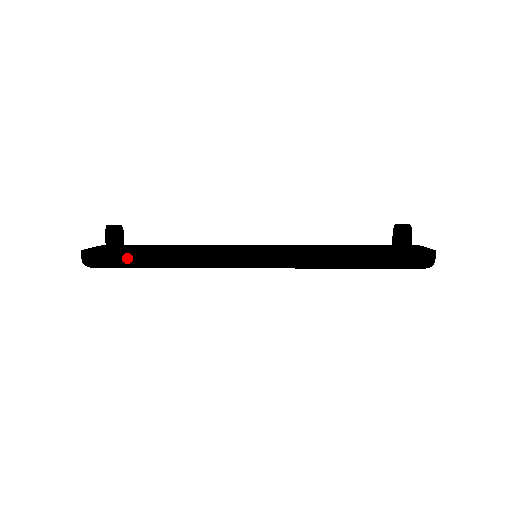
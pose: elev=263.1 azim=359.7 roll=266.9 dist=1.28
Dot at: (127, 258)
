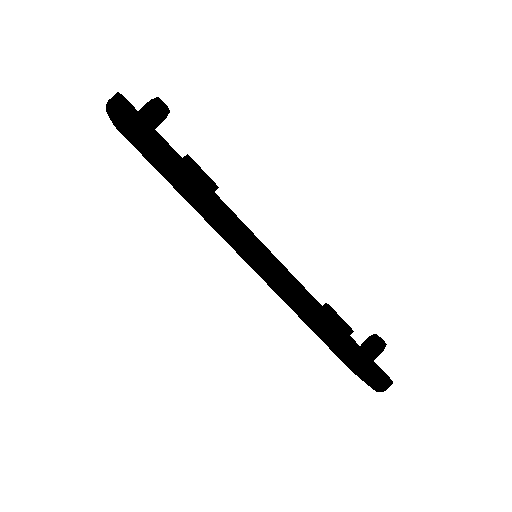
Dot at: (159, 145)
